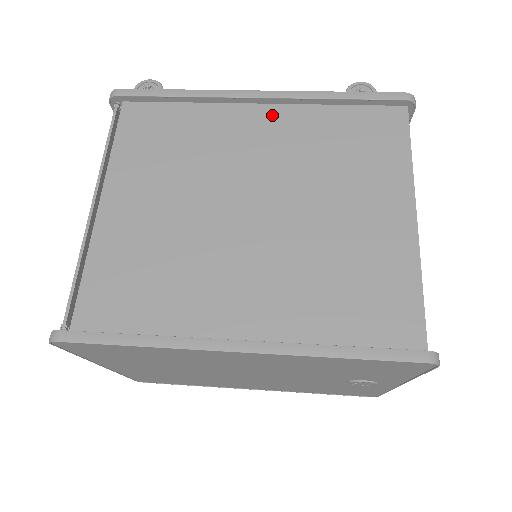
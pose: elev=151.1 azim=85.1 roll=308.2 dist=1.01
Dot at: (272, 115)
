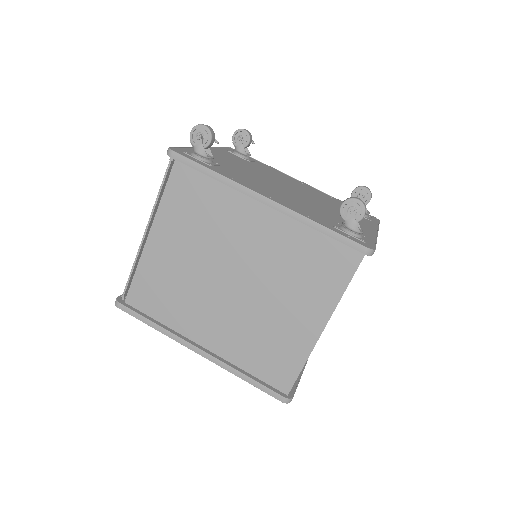
Dot at: (270, 217)
